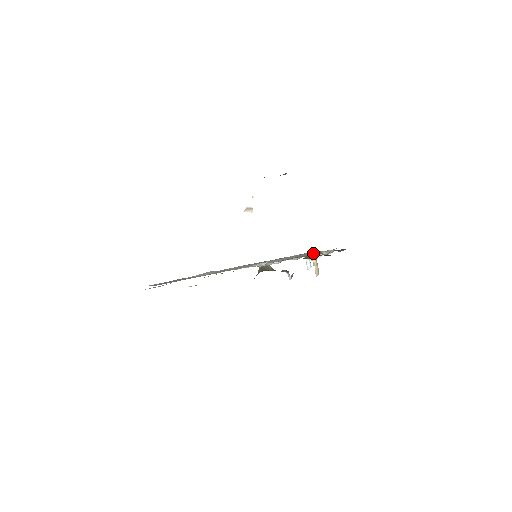
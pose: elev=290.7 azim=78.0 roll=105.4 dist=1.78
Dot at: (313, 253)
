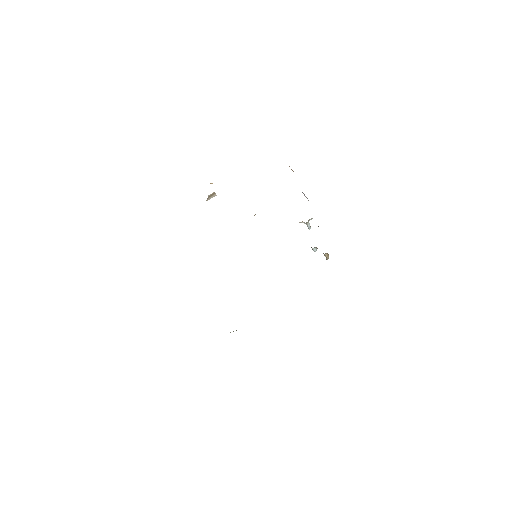
Dot at: occluded
